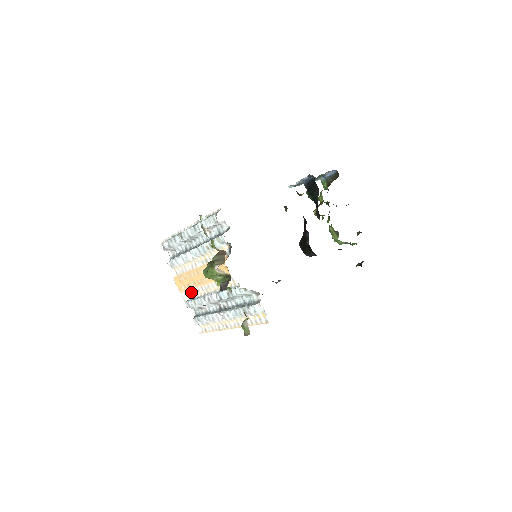
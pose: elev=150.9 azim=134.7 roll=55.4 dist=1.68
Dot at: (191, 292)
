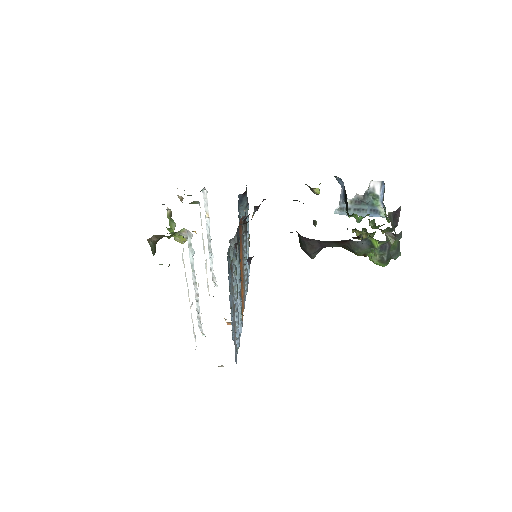
Dot at: occluded
